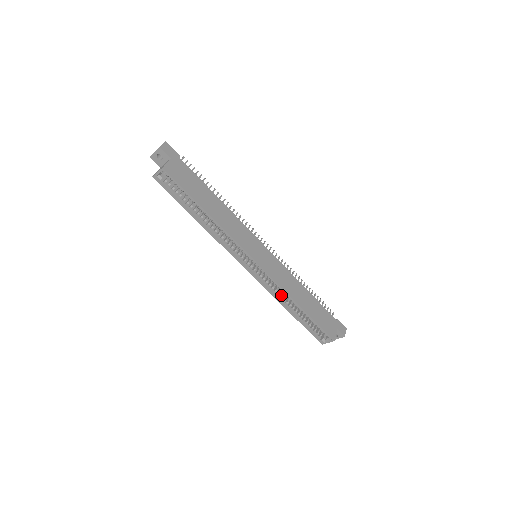
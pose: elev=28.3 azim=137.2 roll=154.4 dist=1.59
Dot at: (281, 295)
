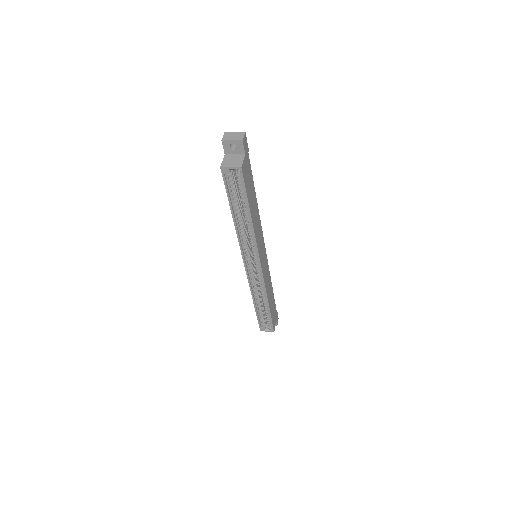
Dot at: (257, 292)
